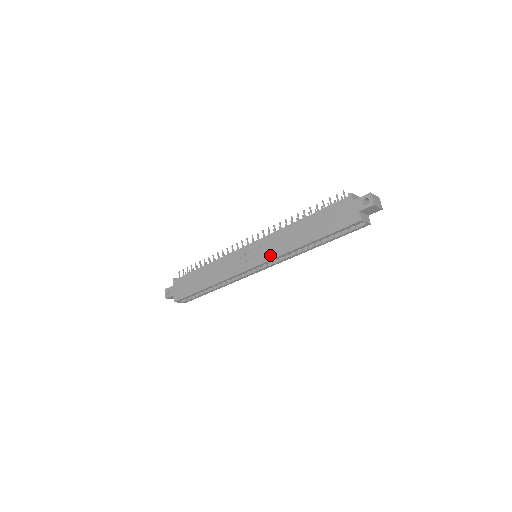
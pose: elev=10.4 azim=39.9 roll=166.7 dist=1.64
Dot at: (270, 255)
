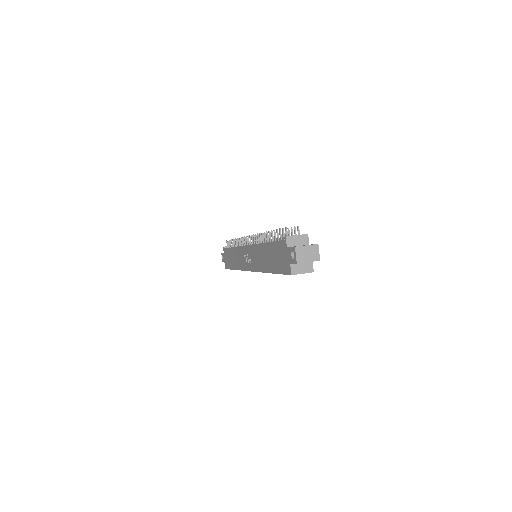
Dot at: (254, 267)
